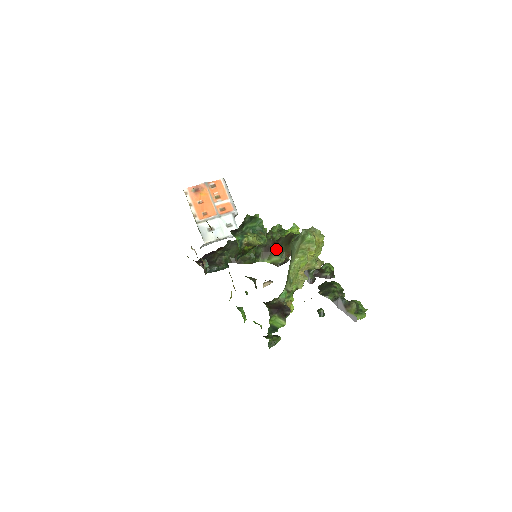
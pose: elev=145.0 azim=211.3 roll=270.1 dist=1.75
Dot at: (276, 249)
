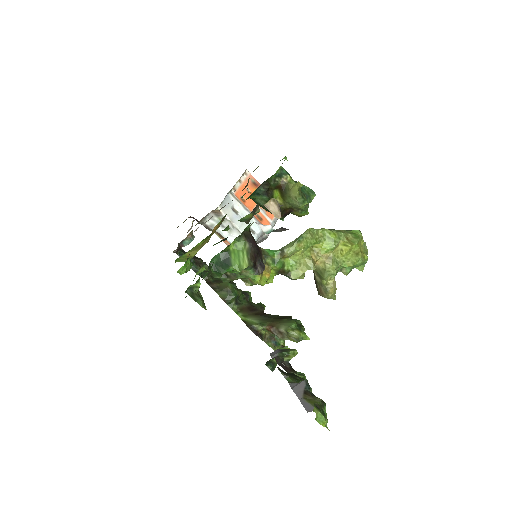
Dot at: (262, 315)
